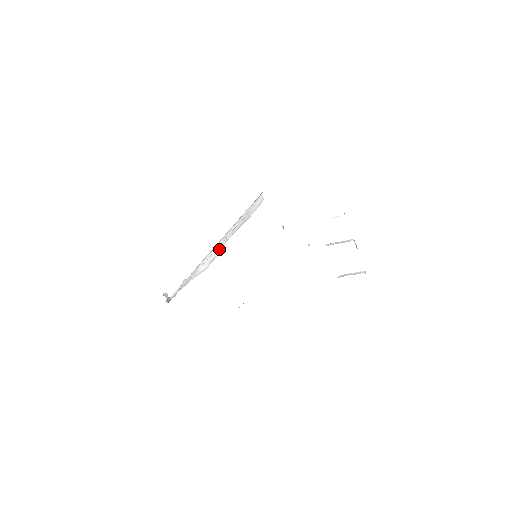
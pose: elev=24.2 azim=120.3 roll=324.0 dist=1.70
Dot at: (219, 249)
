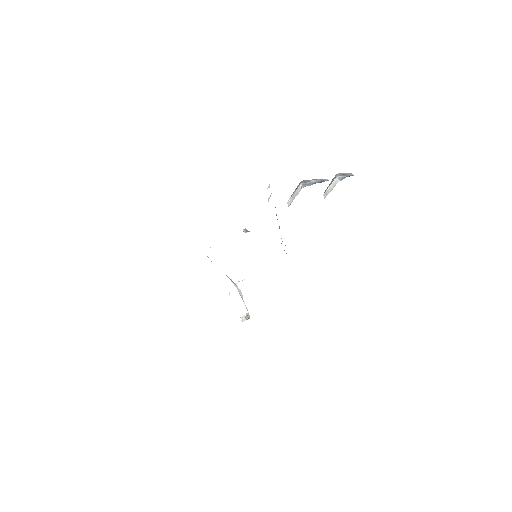
Dot at: occluded
